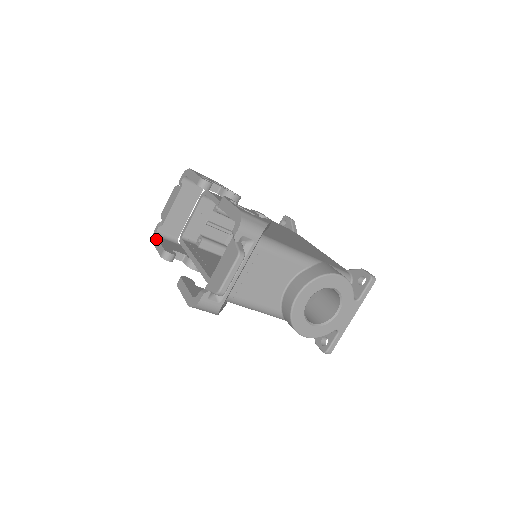
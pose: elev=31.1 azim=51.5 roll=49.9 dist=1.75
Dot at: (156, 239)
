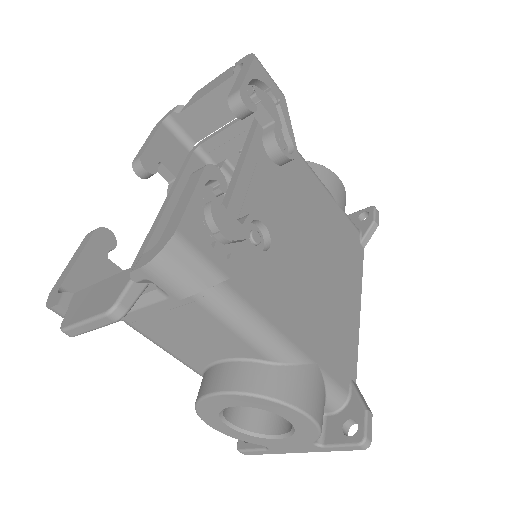
Dot at: (156, 128)
